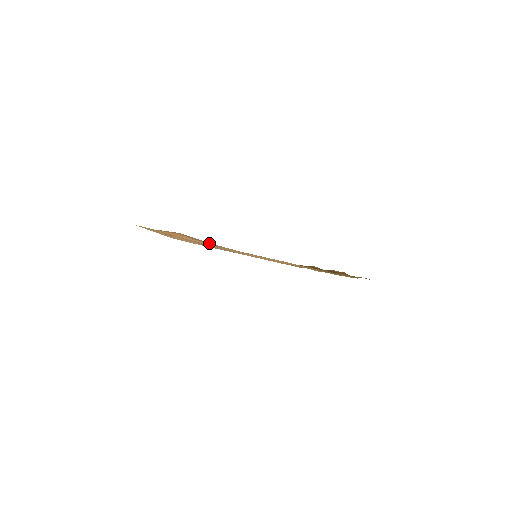
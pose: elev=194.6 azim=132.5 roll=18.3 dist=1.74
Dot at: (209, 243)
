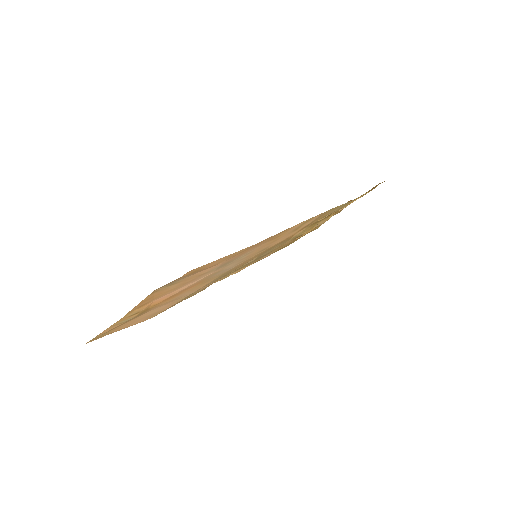
Dot at: (202, 268)
